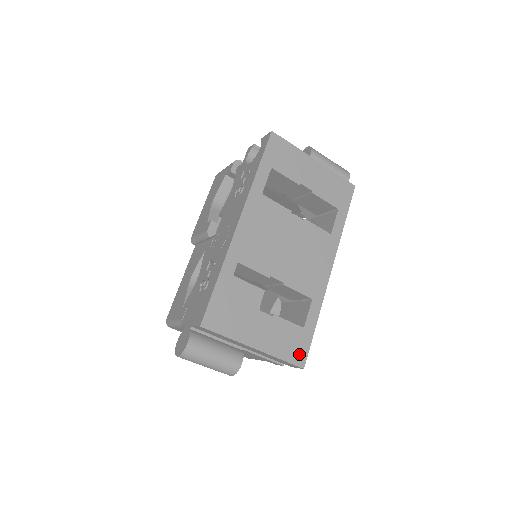
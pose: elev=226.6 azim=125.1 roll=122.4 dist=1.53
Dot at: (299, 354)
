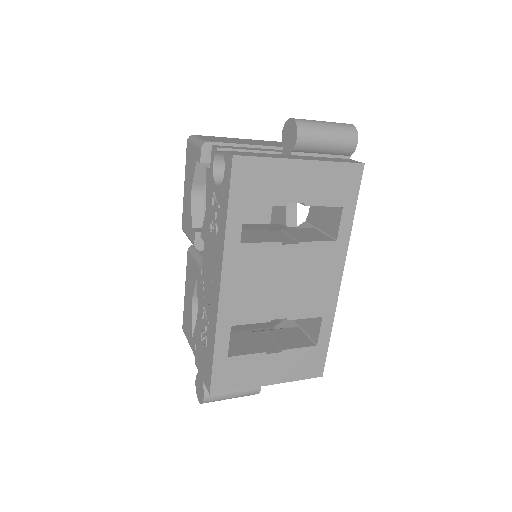
Dot at: (315, 368)
